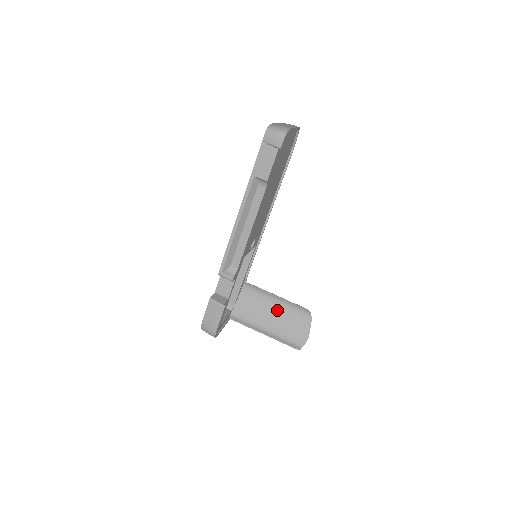
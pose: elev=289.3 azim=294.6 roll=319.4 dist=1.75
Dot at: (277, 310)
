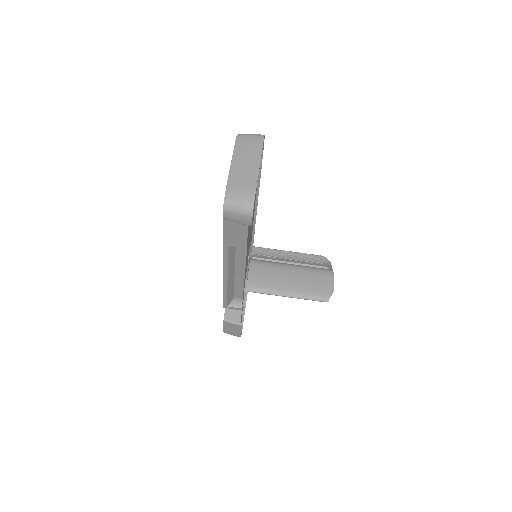
Dot at: (294, 273)
